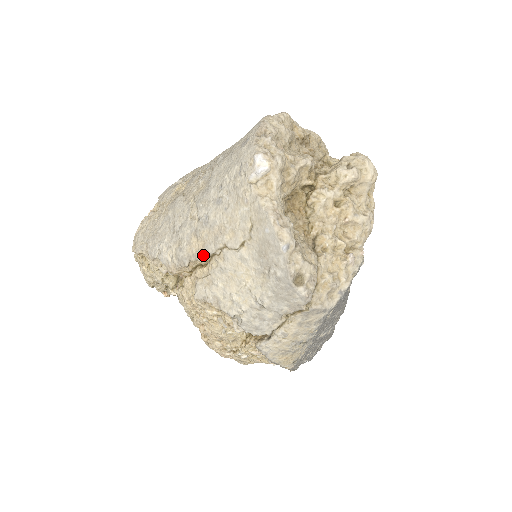
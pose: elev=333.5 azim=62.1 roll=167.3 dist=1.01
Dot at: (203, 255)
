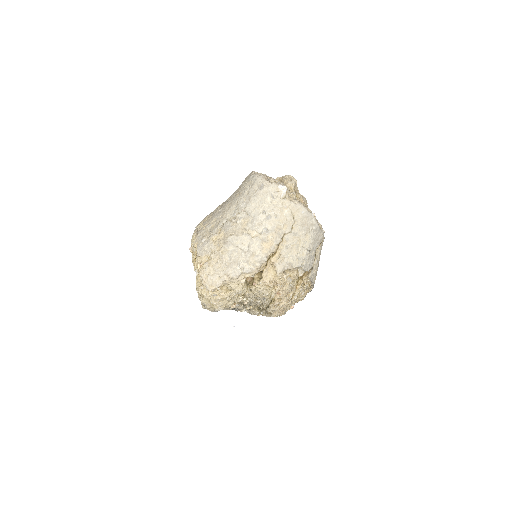
Dot at: (274, 247)
